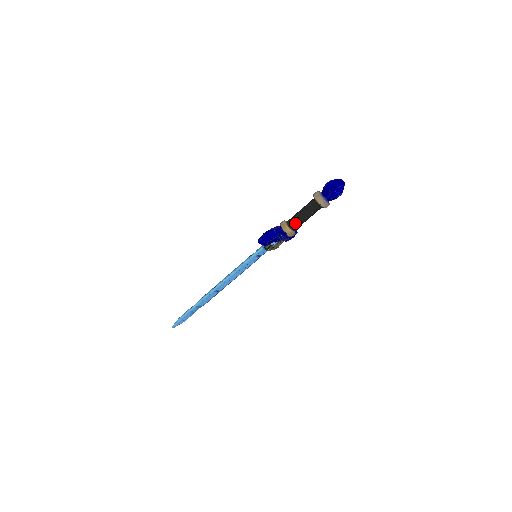
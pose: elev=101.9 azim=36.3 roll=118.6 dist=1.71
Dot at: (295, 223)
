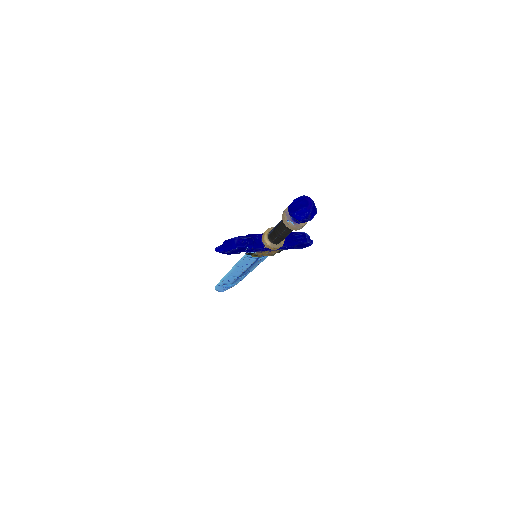
Dot at: (272, 236)
